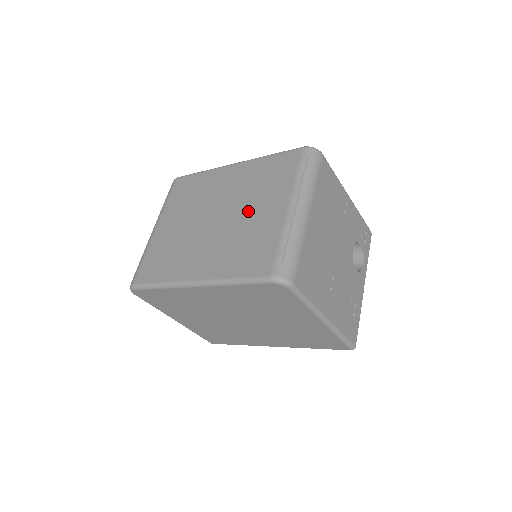
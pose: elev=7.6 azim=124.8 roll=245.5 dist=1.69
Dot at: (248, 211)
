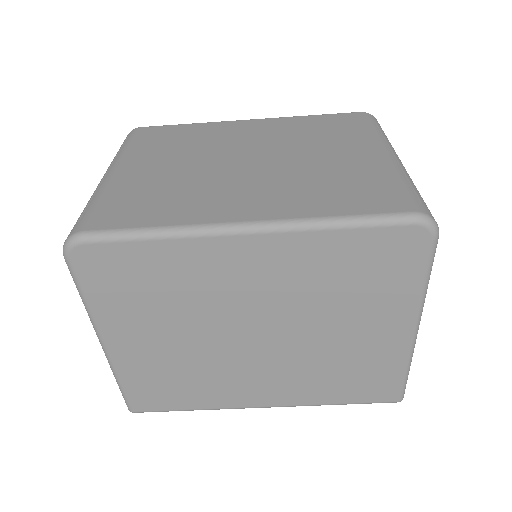
Dot at: (312, 154)
